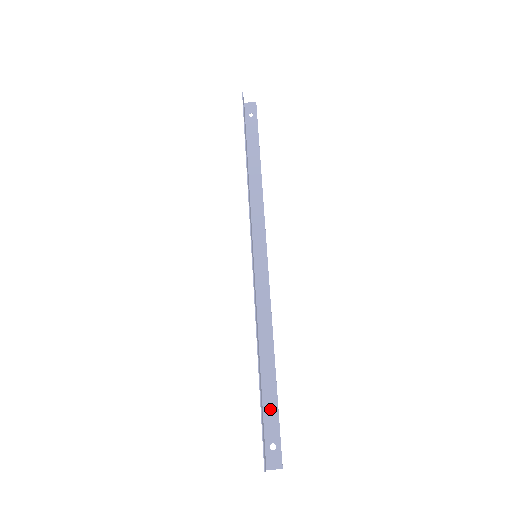
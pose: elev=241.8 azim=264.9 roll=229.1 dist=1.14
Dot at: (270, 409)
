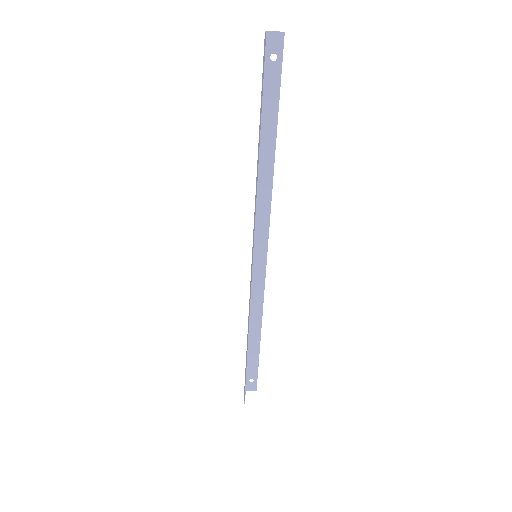
Dot at: (252, 362)
